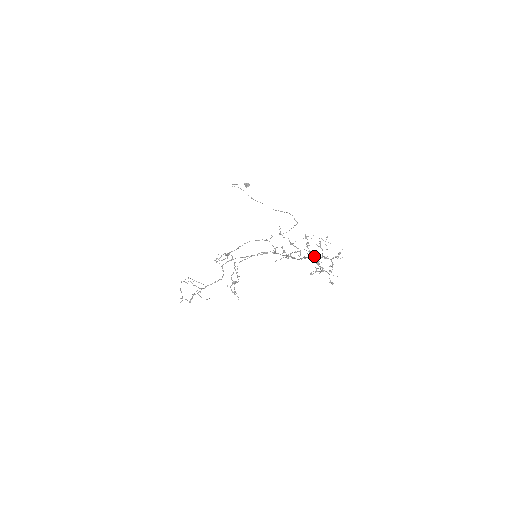
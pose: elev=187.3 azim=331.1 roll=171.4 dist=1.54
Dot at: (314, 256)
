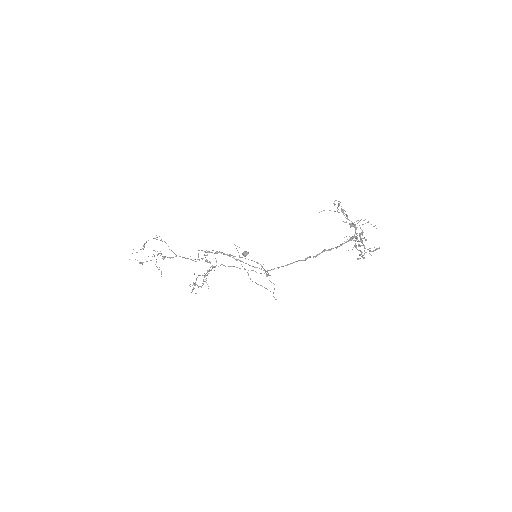
Dot at: (353, 236)
